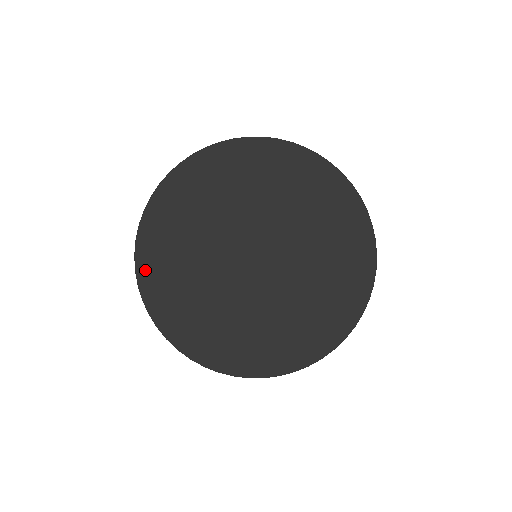
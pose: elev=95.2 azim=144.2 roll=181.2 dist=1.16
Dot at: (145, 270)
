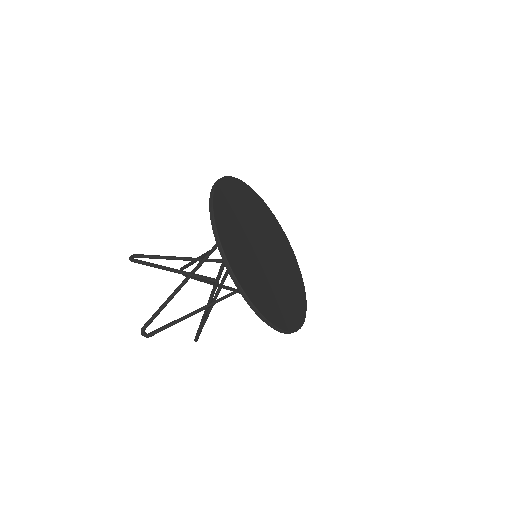
Dot at: (221, 229)
